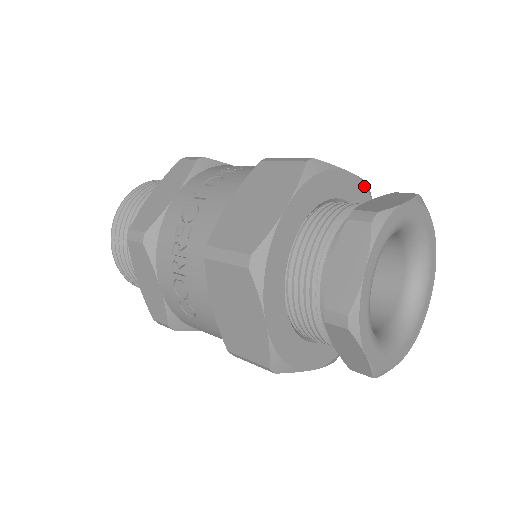
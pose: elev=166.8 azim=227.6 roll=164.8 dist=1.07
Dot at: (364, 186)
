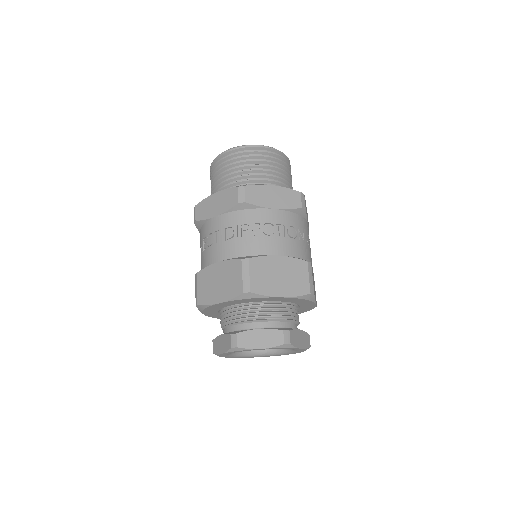
Dot at: (300, 299)
